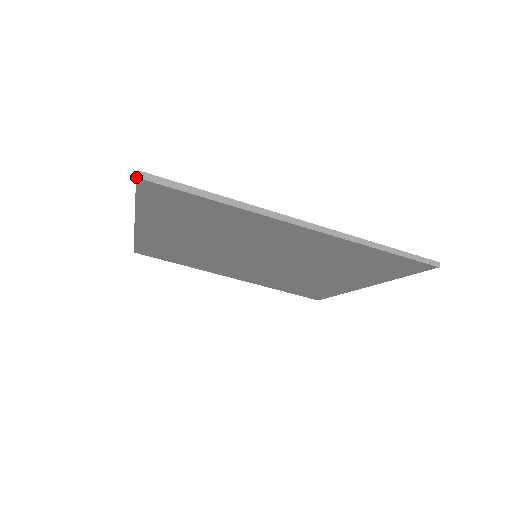
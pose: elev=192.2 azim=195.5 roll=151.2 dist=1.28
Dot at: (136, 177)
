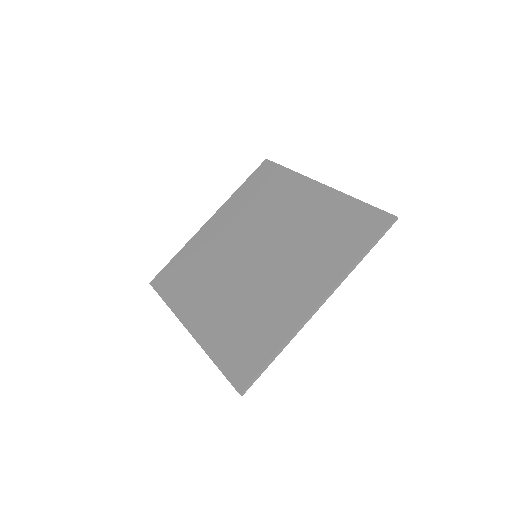
Dot at: occluded
